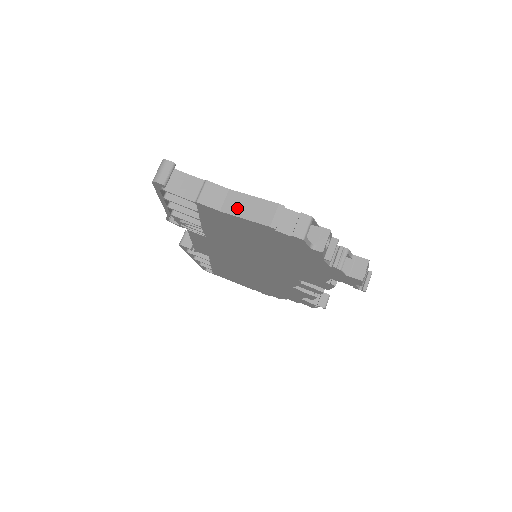
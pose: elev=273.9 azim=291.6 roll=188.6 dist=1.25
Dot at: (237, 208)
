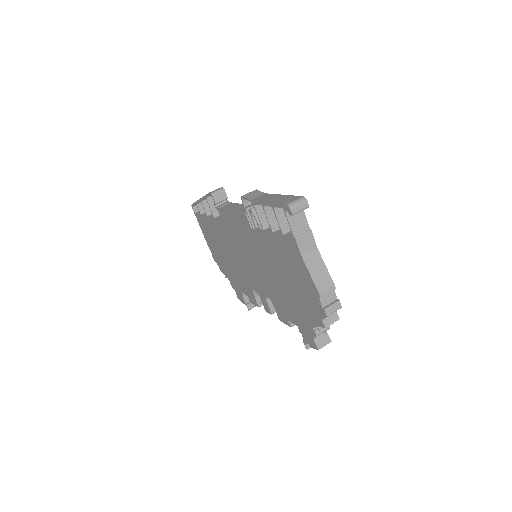
Dot at: (312, 264)
